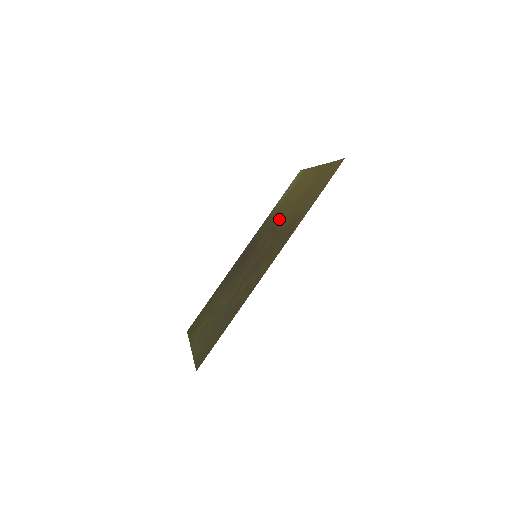
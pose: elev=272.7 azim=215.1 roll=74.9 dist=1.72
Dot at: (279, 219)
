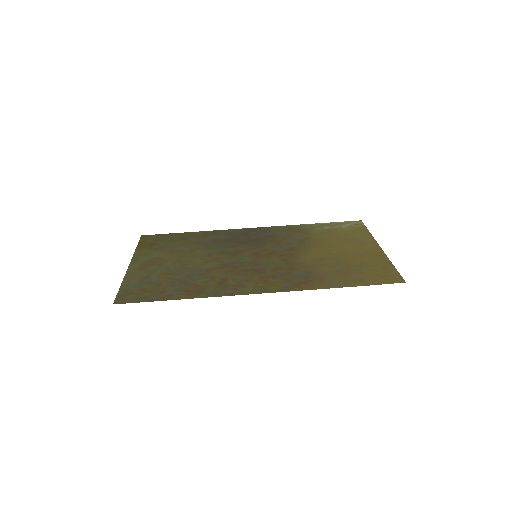
Dot at: (305, 248)
